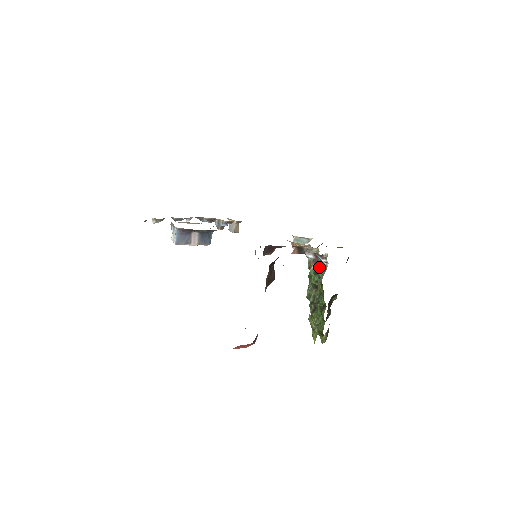
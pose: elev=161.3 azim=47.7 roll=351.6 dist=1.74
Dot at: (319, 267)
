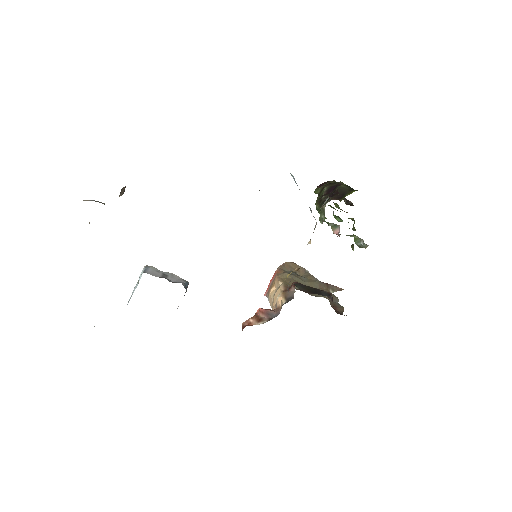
Dot at: occluded
